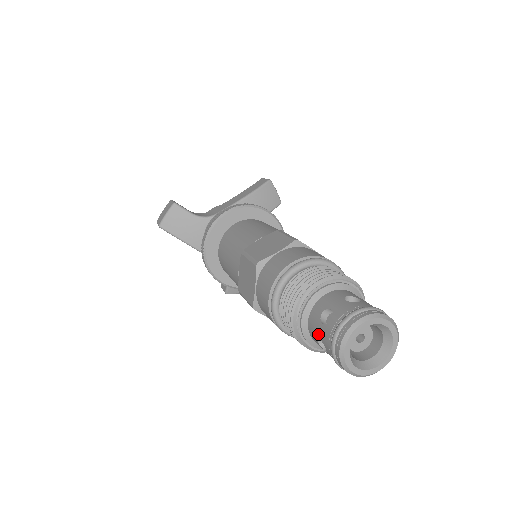
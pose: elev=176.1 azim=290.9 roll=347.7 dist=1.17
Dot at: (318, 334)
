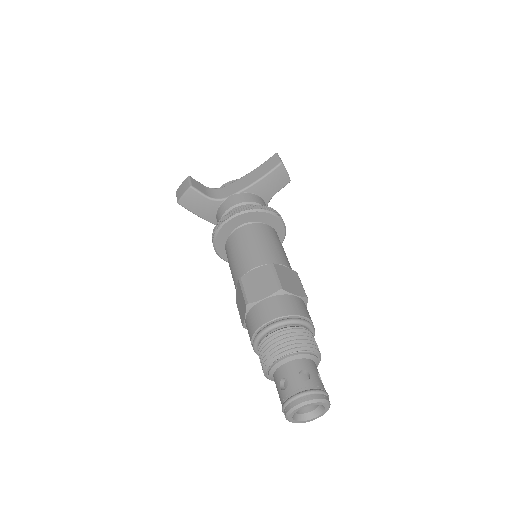
Dot at: (277, 390)
